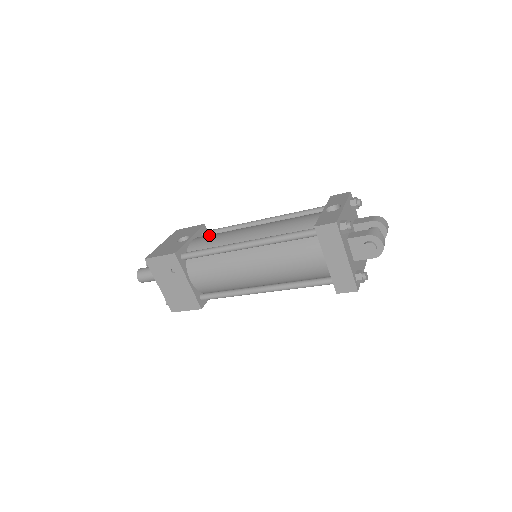
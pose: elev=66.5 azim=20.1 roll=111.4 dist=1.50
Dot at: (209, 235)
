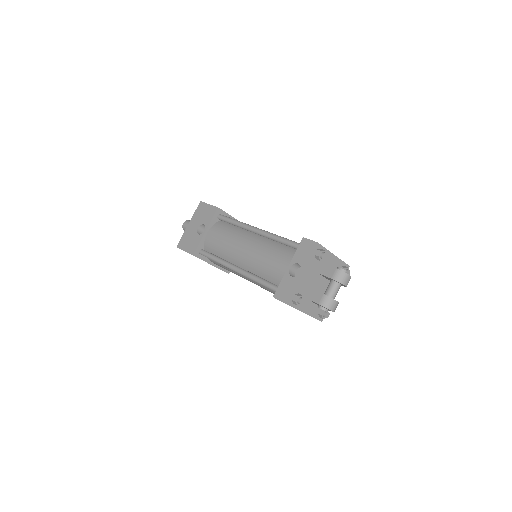
Dot at: (218, 232)
